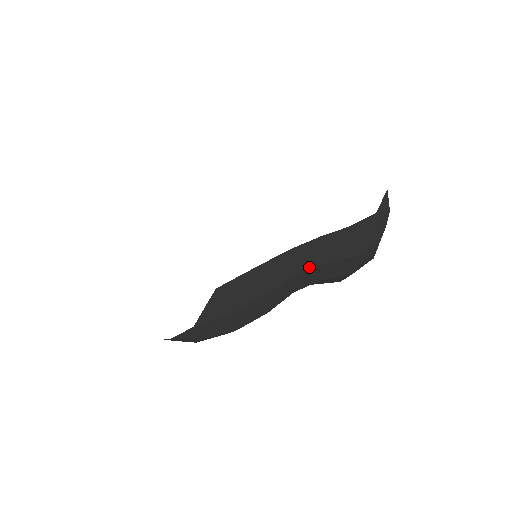
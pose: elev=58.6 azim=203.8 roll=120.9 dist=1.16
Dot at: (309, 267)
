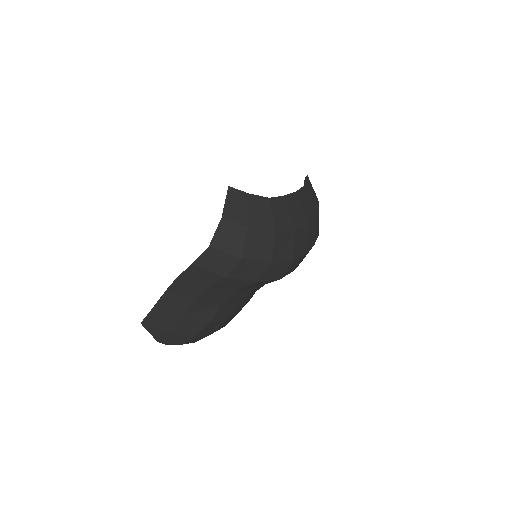
Dot at: (198, 293)
